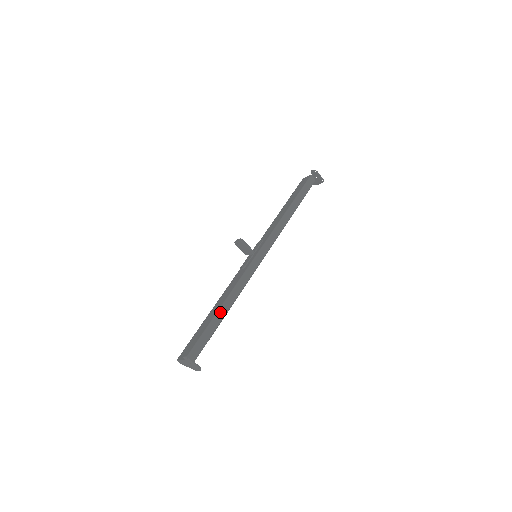
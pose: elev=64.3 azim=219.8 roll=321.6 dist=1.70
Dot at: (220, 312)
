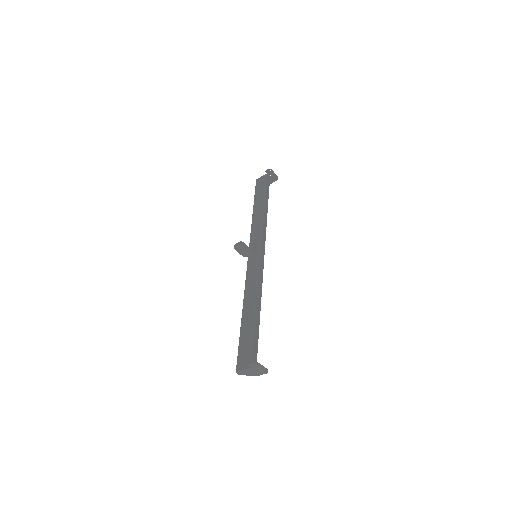
Dot at: (256, 314)
